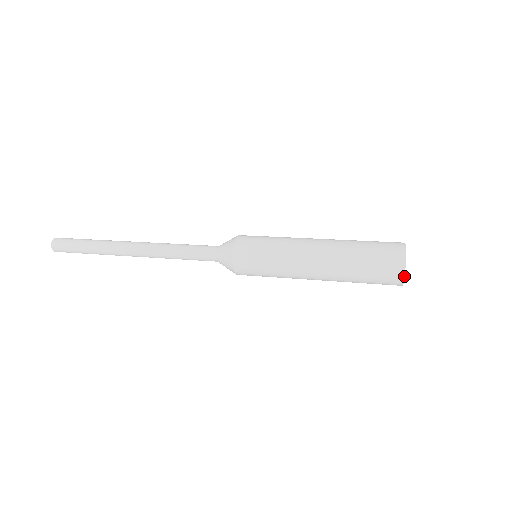
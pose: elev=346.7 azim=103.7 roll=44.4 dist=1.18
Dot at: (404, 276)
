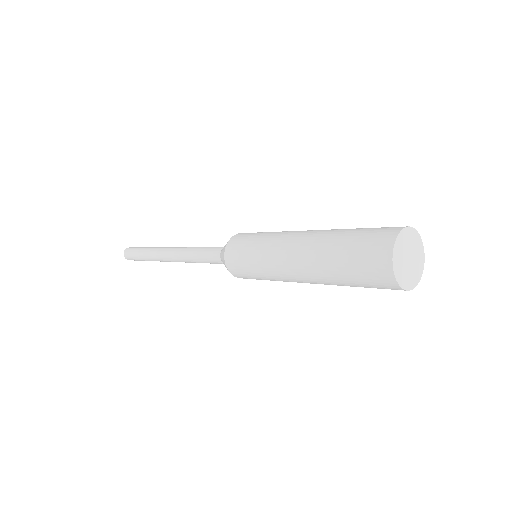
Dot at: (392, 254)
